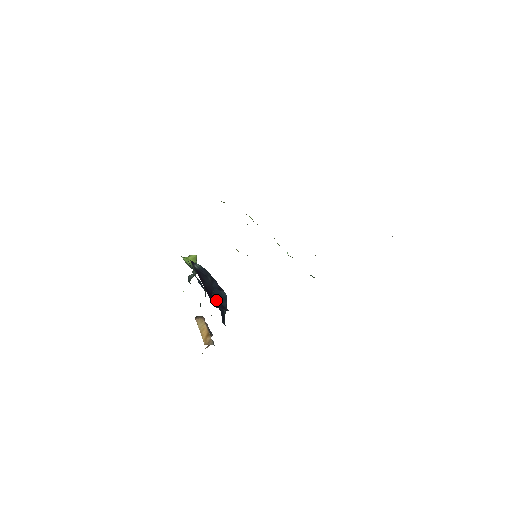
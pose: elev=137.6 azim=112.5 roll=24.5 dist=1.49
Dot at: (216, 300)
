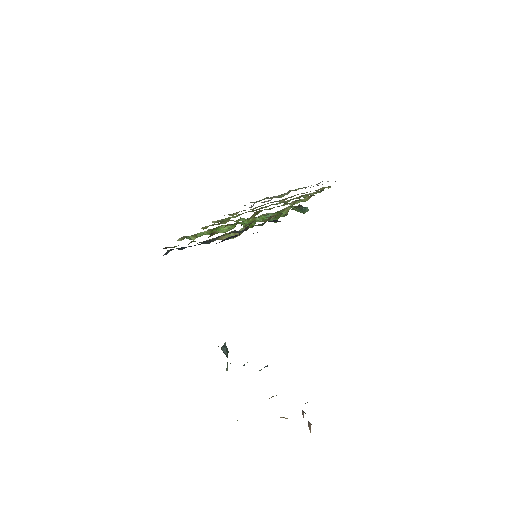
Dot at: occluded
